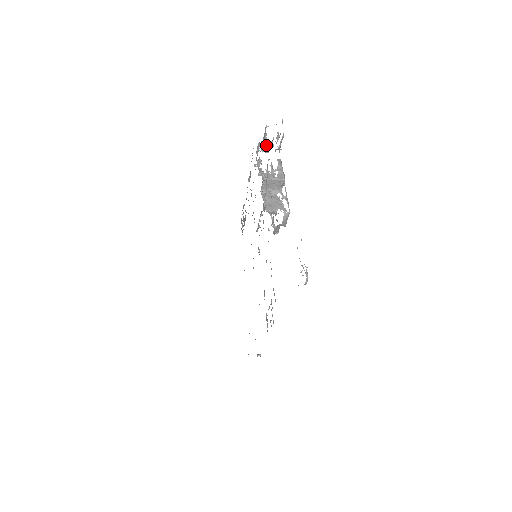
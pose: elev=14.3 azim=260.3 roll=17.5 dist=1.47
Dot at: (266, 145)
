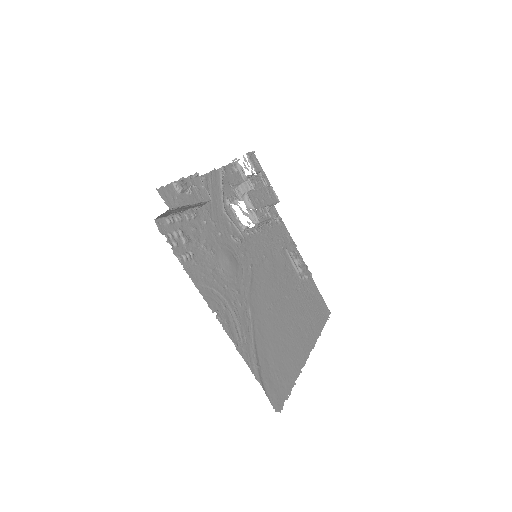
Dot at: (244, 172)
